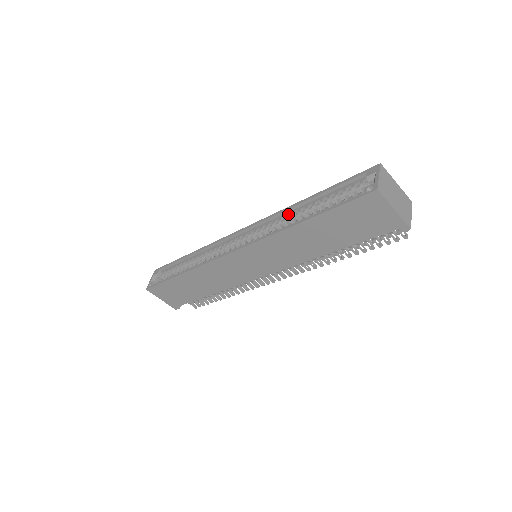
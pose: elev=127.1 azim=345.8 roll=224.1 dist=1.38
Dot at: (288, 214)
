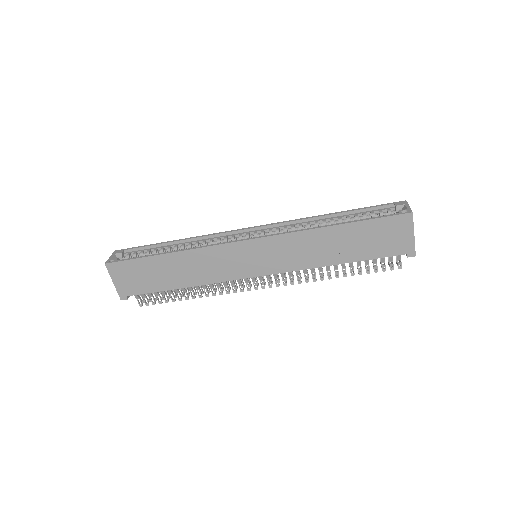
Dot at: (310, 222)
